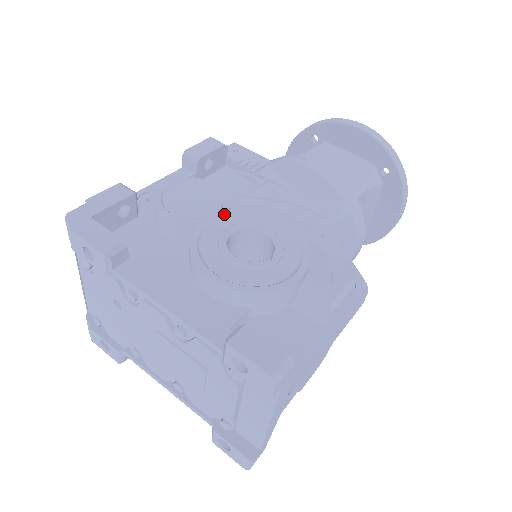
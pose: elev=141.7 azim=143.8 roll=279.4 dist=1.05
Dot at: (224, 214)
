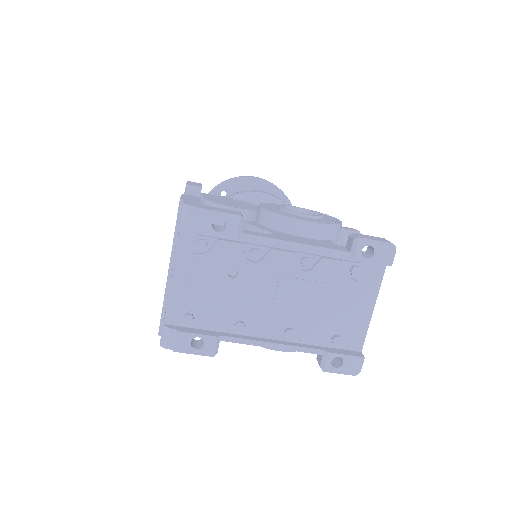
Dot at: (264, 204)
